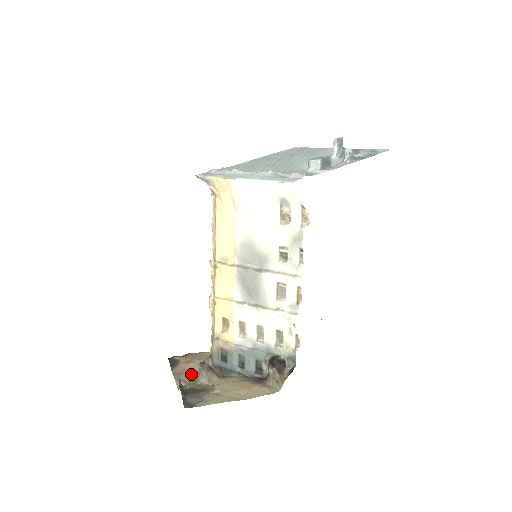
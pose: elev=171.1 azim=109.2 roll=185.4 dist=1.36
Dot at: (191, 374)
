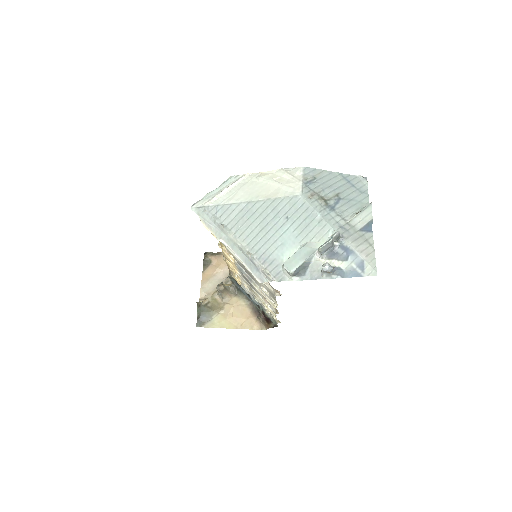
Dot at: (214, 283)
